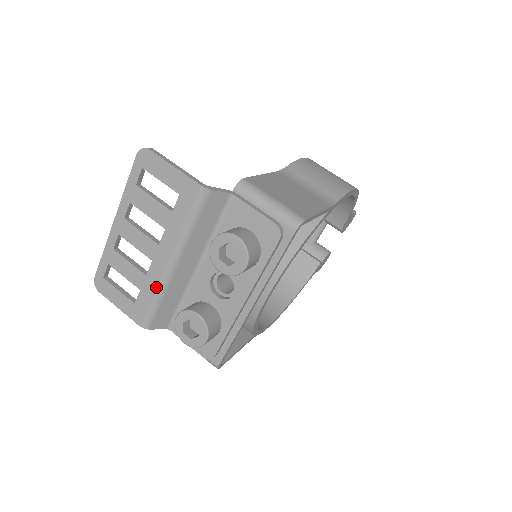
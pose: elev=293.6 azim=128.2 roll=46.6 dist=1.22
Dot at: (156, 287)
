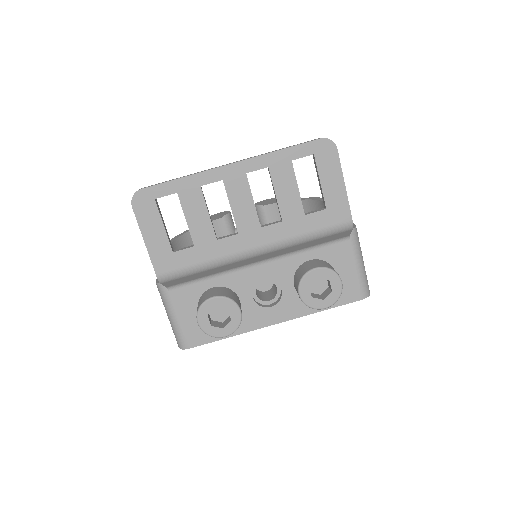
Dot at: (218, 258)
